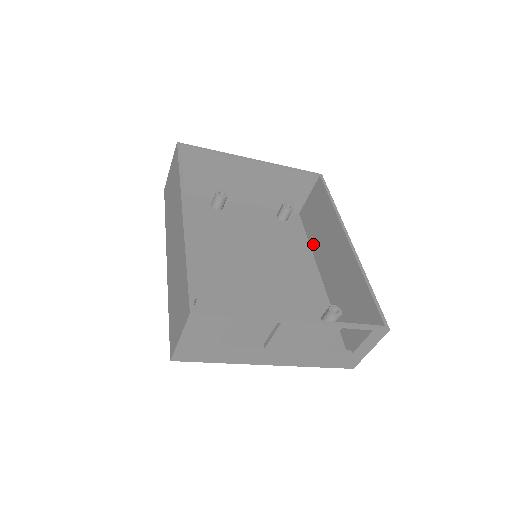
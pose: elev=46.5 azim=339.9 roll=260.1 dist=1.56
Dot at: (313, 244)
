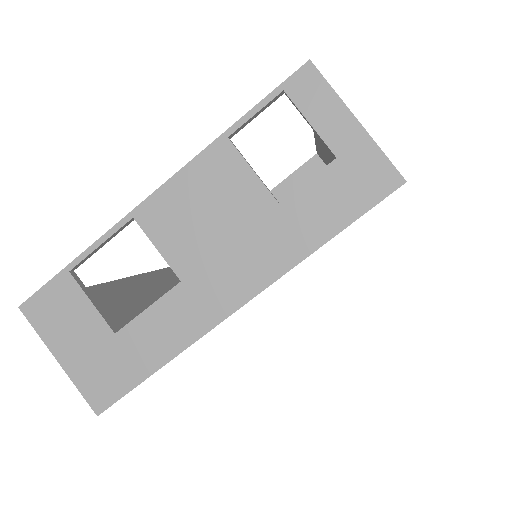
Dot at: occluded
